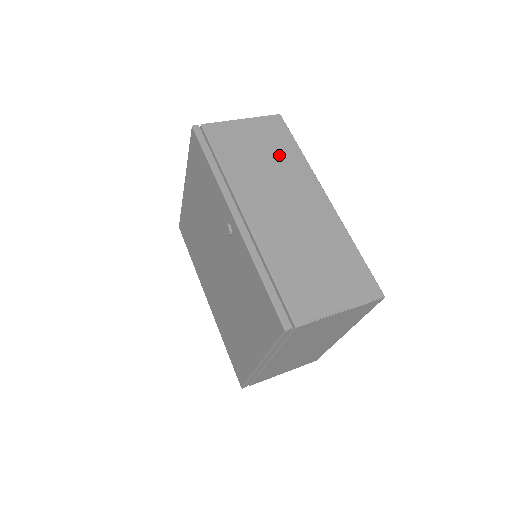
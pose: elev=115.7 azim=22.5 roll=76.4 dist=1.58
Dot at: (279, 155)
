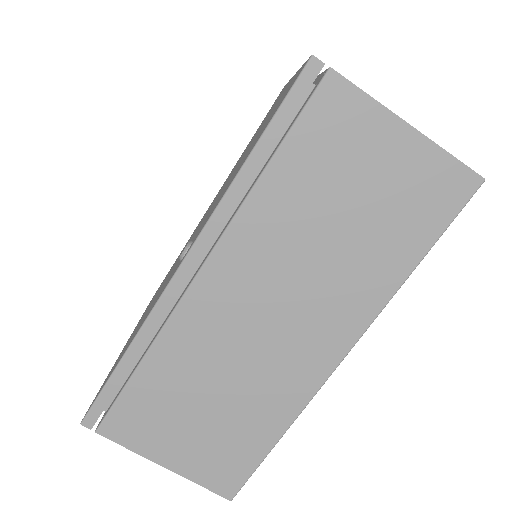
Dot at: (370, 245)
